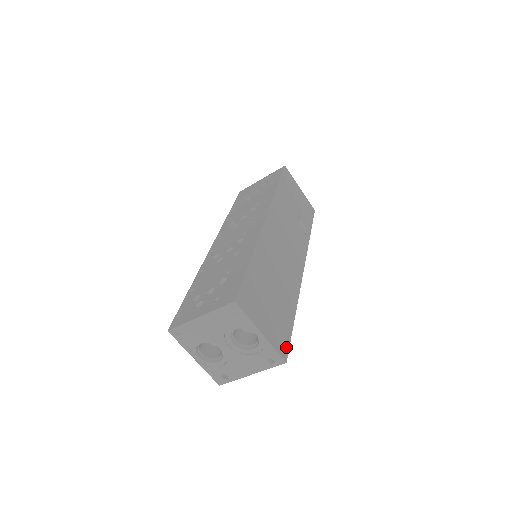
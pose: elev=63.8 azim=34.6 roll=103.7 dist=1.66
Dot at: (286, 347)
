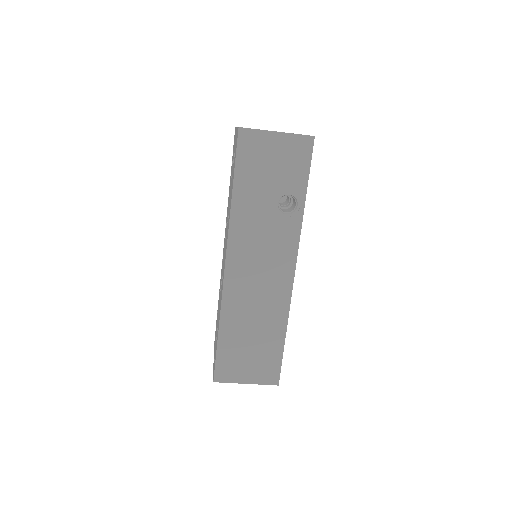
Dot at: (276, 374)
